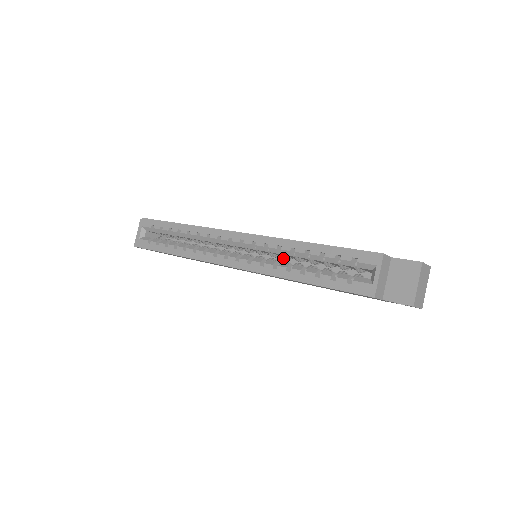
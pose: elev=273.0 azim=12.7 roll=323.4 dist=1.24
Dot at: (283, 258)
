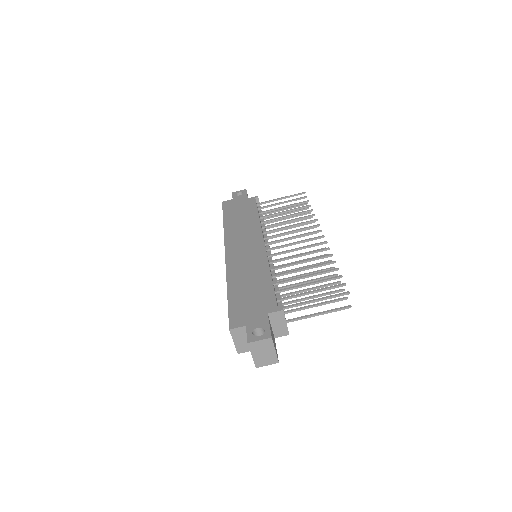
Dot at: occluded
